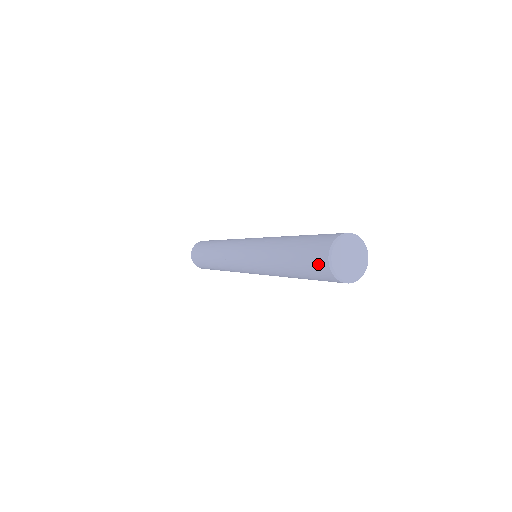
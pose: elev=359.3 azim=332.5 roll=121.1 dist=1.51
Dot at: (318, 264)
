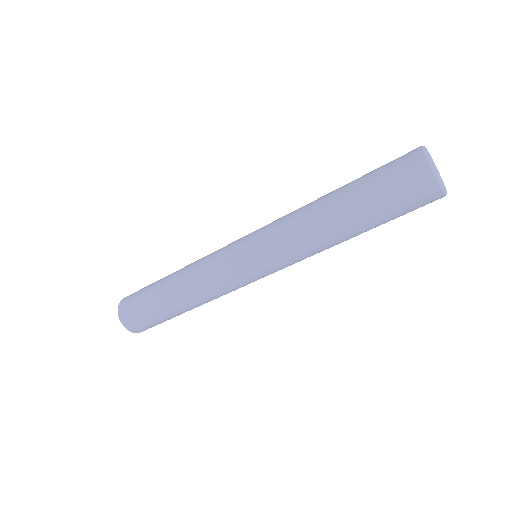
Dot at: (418, 192)
